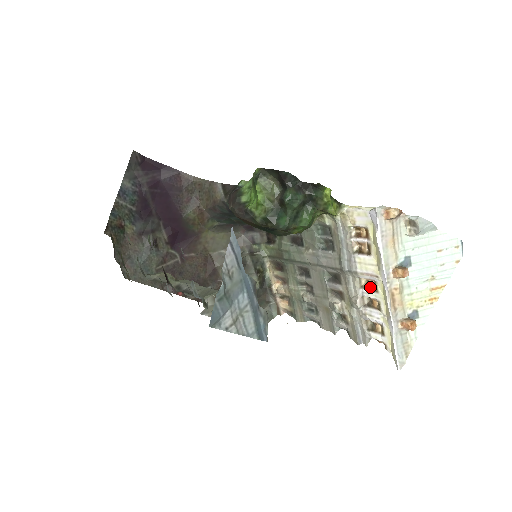
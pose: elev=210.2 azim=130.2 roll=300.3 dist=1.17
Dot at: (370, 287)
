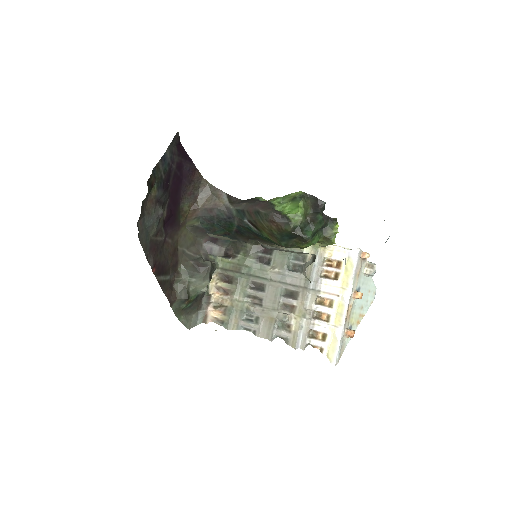
Dot at: (324, 304)
